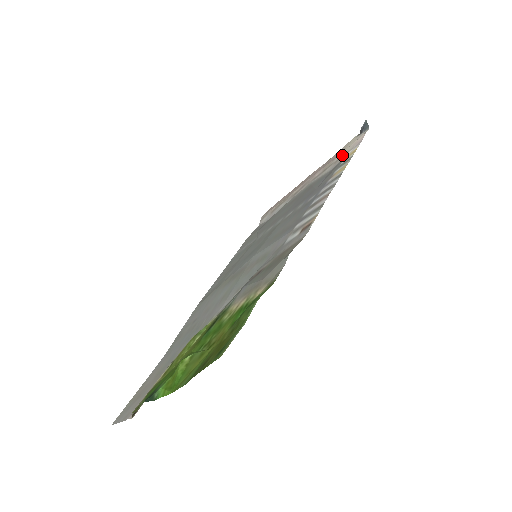
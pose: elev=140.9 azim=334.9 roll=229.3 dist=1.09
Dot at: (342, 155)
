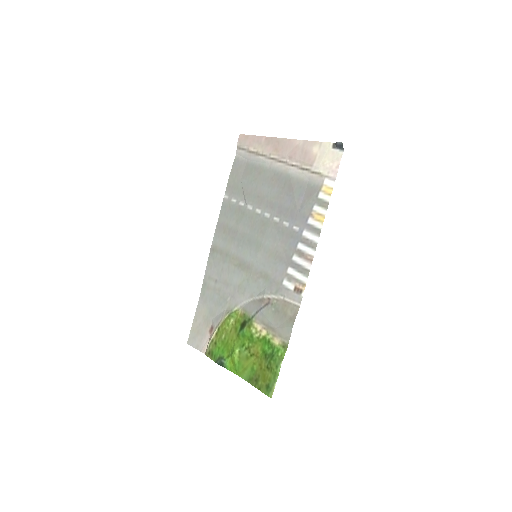
Dot at: (319, 173)
